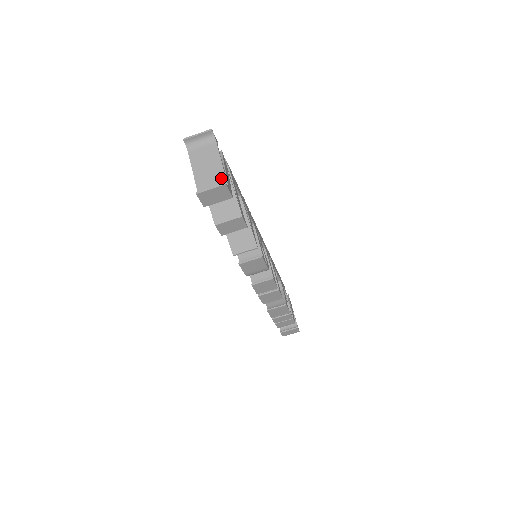
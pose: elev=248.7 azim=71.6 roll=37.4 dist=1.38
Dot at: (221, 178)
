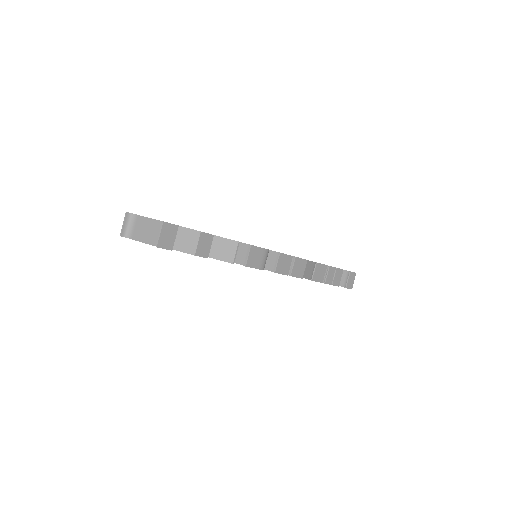
Dot at: (160, 225)
